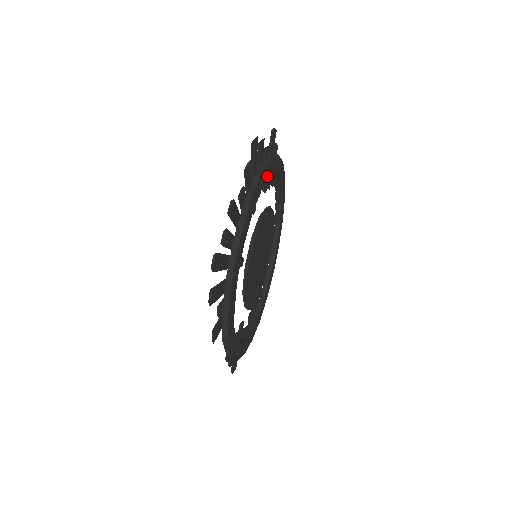
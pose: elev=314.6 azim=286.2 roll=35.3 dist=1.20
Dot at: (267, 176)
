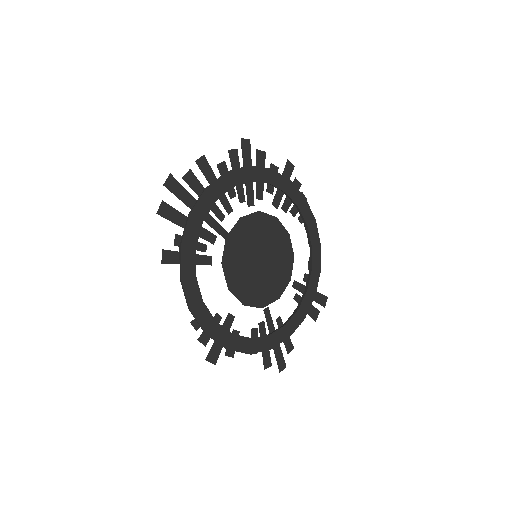
Dot at: (265, 180)
